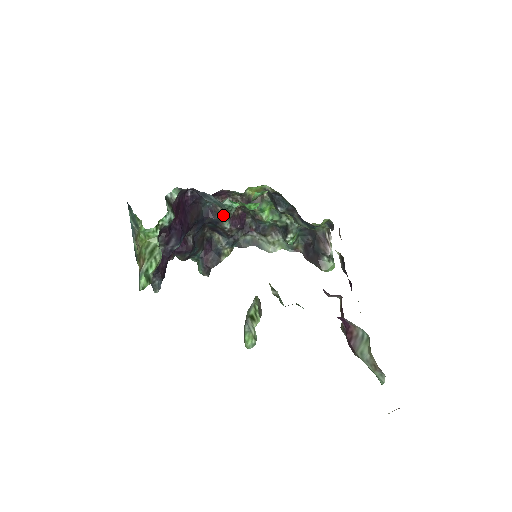
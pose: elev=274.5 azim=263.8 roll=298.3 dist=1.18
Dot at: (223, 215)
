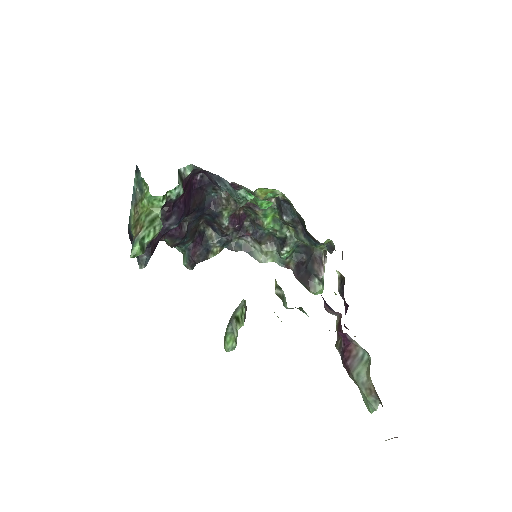
Dot at: (225, 210)
